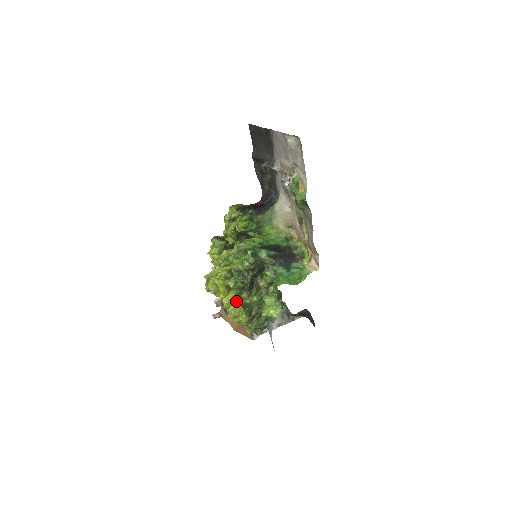
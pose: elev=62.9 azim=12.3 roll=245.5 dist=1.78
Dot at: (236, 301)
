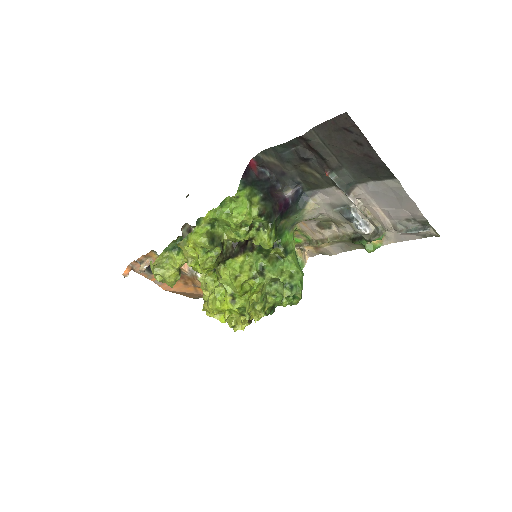
Dot at: occluded
